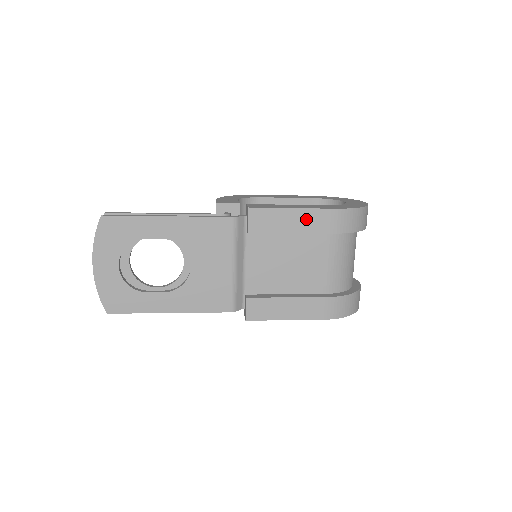
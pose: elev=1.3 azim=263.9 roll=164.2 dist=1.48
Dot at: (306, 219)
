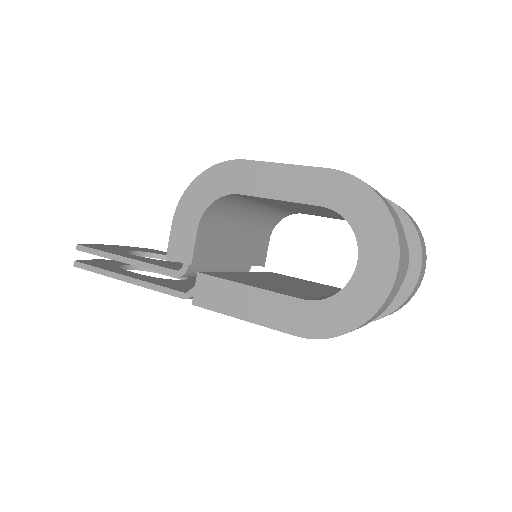
Dot at: occluded
